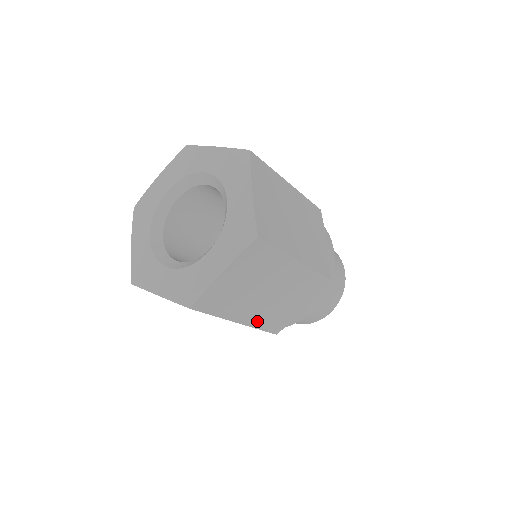
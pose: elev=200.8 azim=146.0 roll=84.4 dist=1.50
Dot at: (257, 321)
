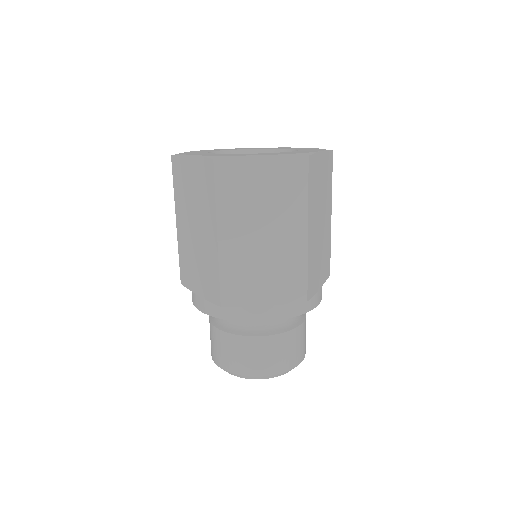
Dot at: (228, 258)
